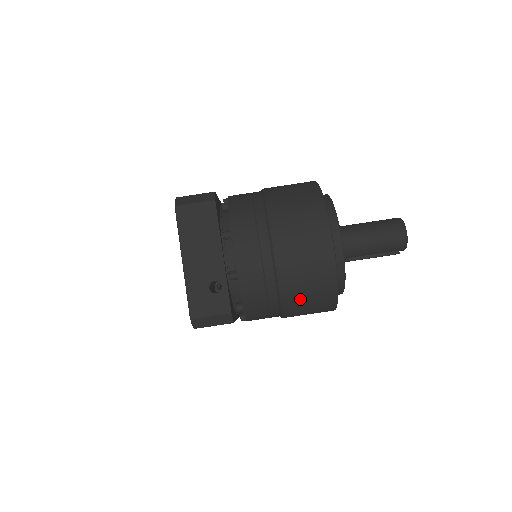
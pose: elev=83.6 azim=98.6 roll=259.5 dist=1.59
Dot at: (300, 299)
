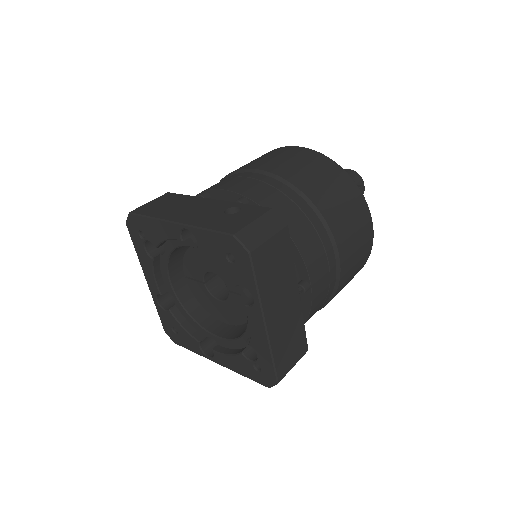
Dot at: (325, 192)
